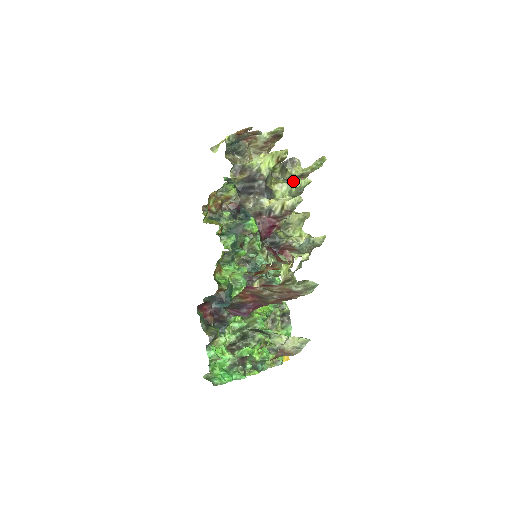
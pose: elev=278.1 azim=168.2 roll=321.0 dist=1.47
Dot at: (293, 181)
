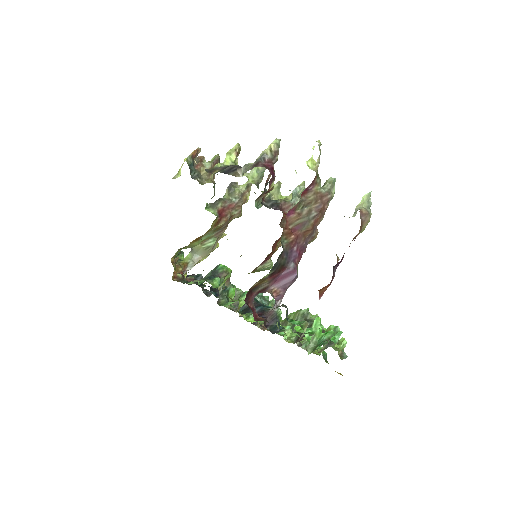
Dot at: (242, 198)
